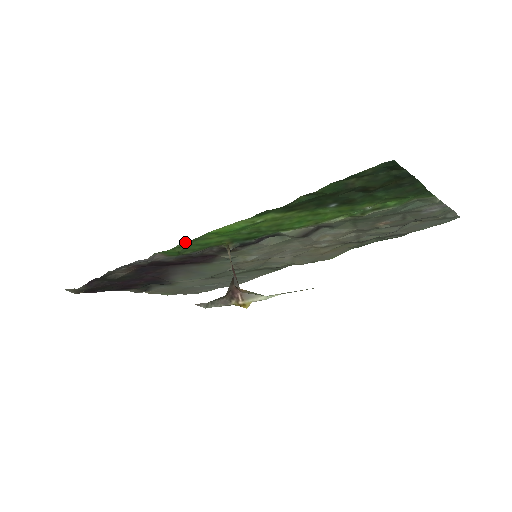
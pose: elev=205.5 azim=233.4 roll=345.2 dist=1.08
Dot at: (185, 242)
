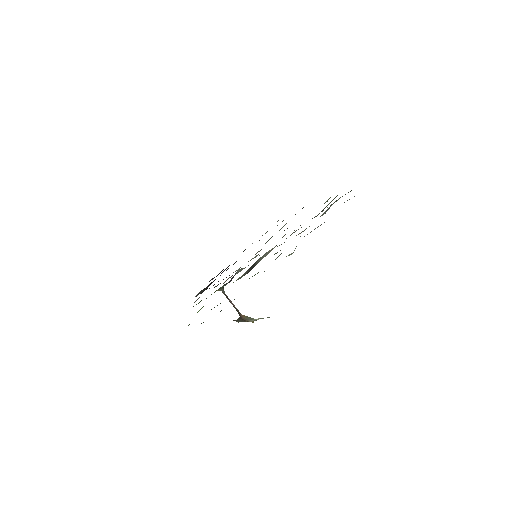
Dot at: occluded
